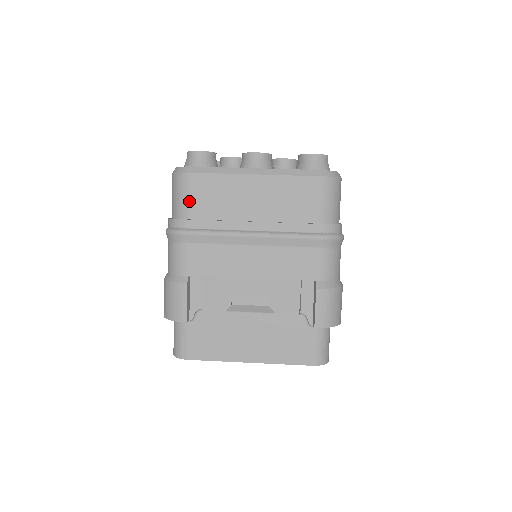
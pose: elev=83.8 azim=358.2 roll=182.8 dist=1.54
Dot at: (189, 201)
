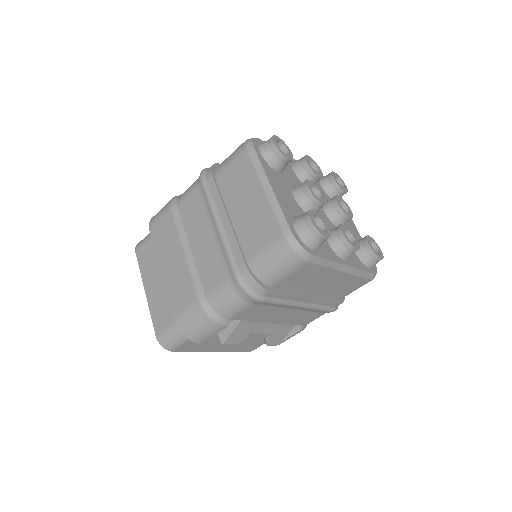
Dot at: (285, 277)
